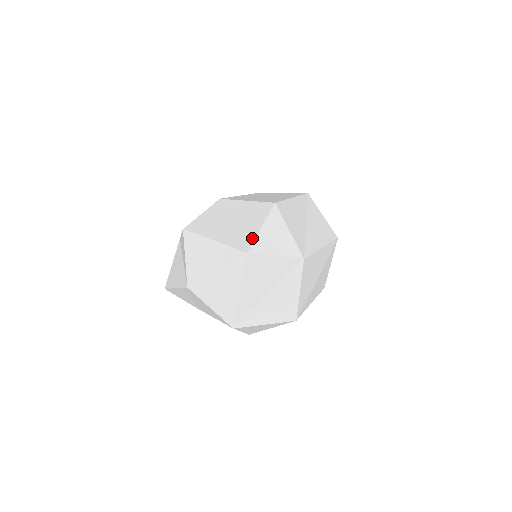
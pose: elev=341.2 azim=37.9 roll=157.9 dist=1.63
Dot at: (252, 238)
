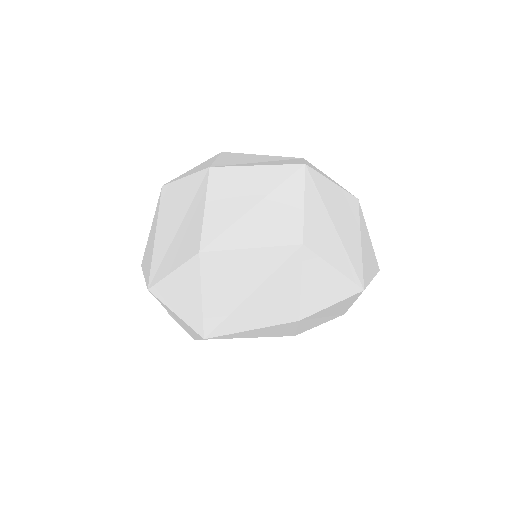
Dot at: occluded
